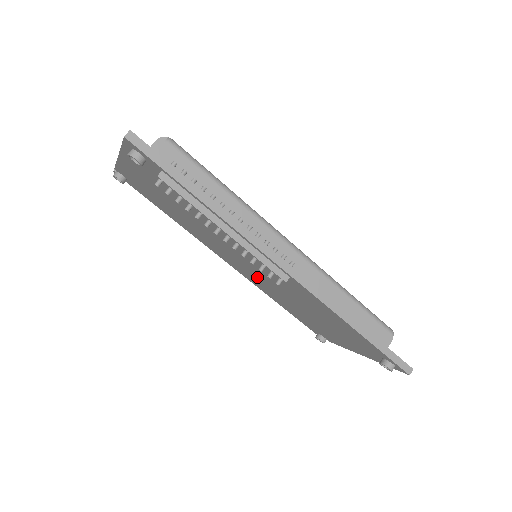
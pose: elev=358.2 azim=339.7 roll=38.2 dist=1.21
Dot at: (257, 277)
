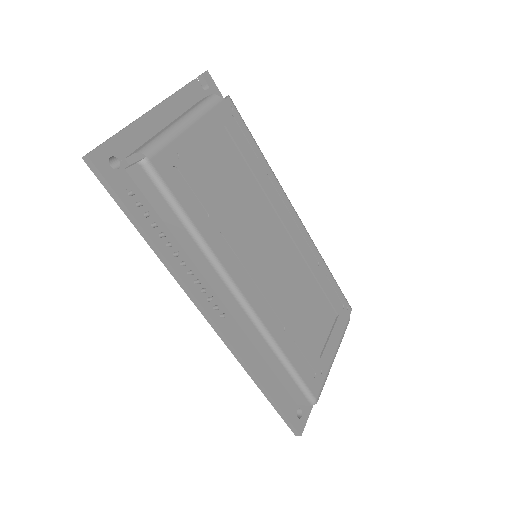
Dot at: occluded
